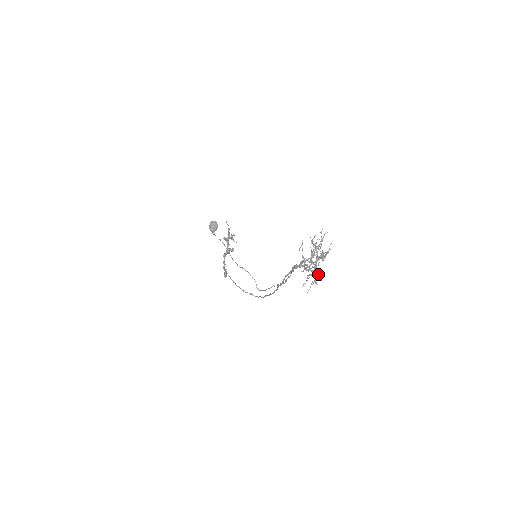
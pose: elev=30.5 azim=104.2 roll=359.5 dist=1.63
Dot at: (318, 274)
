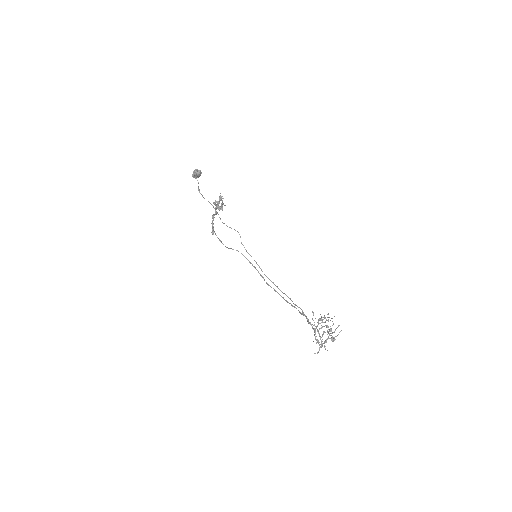
Dot at: occluded
